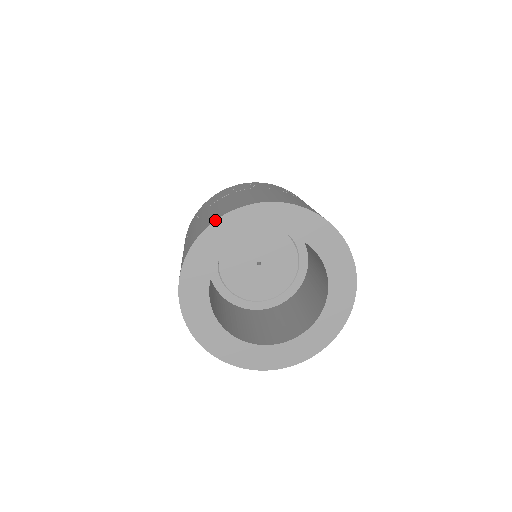
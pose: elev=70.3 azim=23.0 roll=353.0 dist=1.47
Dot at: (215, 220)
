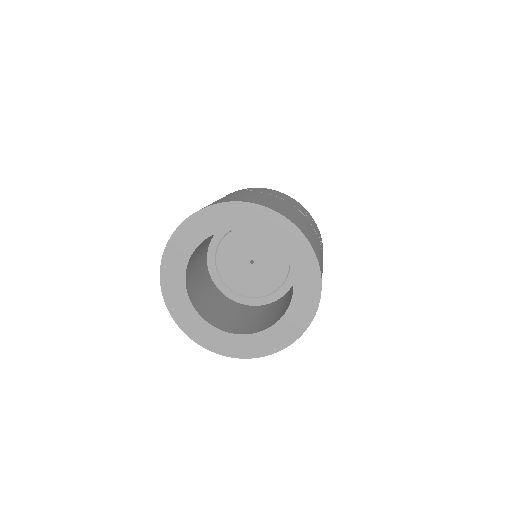
Dot at: (259, 204)
